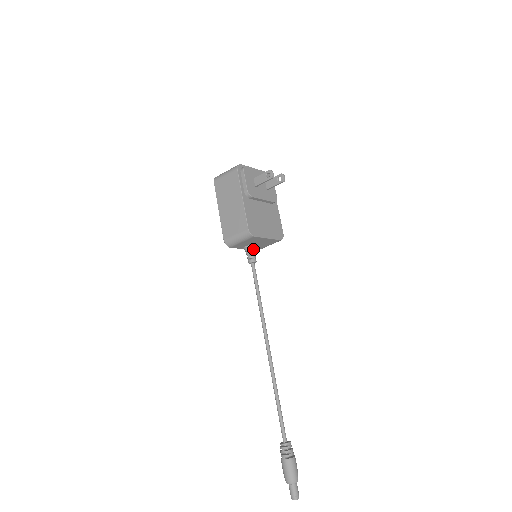
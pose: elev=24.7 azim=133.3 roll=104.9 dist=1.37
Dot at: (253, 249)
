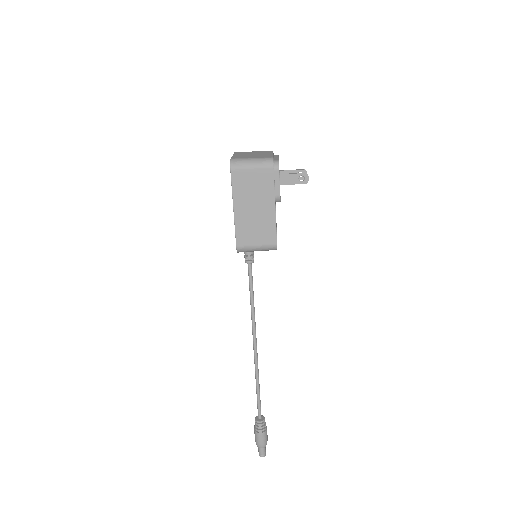
Dot at: occluded
